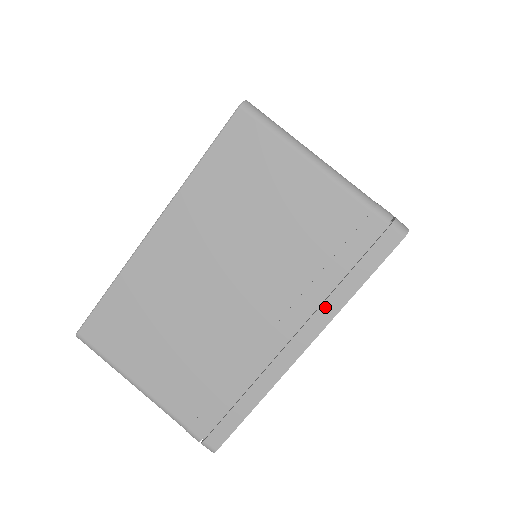
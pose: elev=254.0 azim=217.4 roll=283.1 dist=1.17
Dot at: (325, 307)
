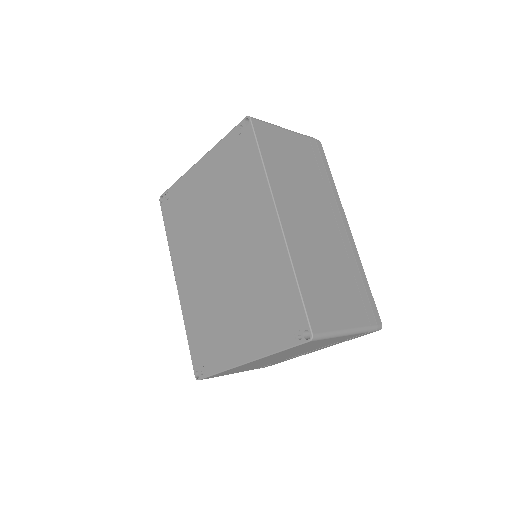
Dot at: occluded
